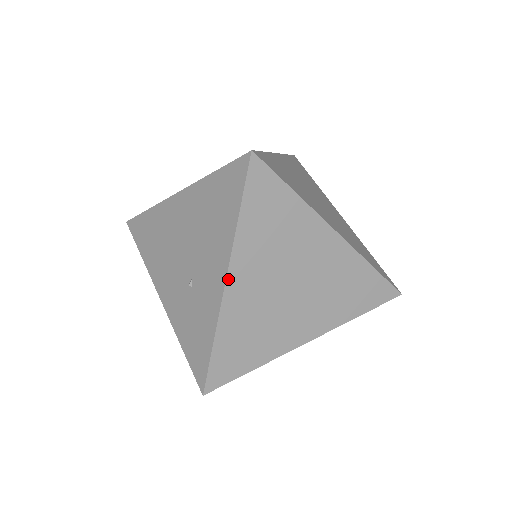
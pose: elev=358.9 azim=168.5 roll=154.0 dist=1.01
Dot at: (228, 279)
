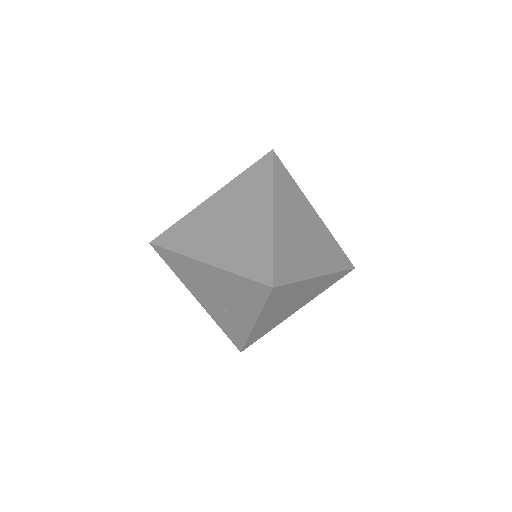
Dot at: (256, 324)
